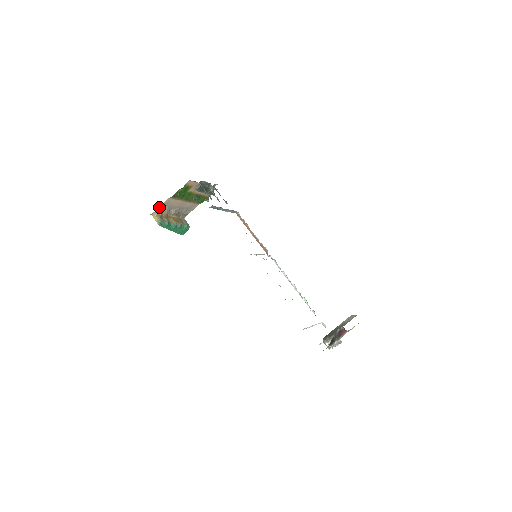
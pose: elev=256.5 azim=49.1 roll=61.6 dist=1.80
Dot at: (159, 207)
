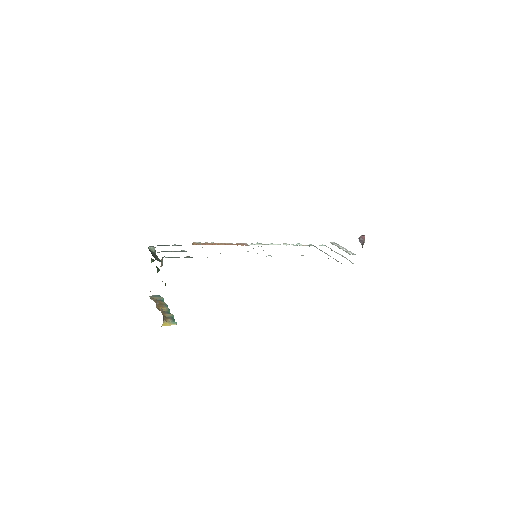
Dot at: occluded
